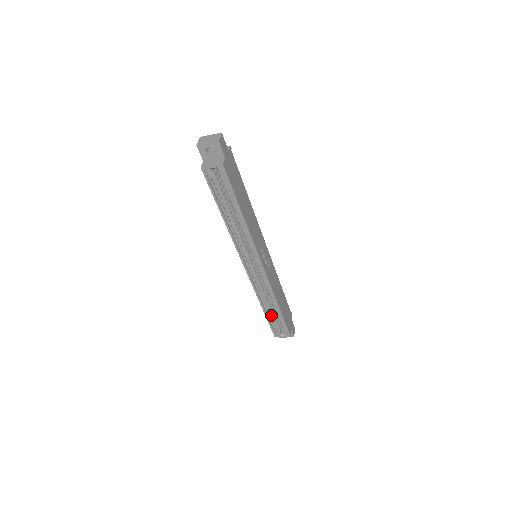
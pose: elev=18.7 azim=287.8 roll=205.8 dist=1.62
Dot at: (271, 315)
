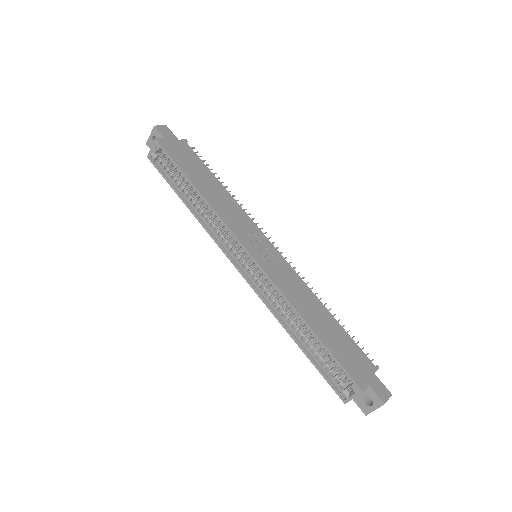
Dot at: (314, 352)
